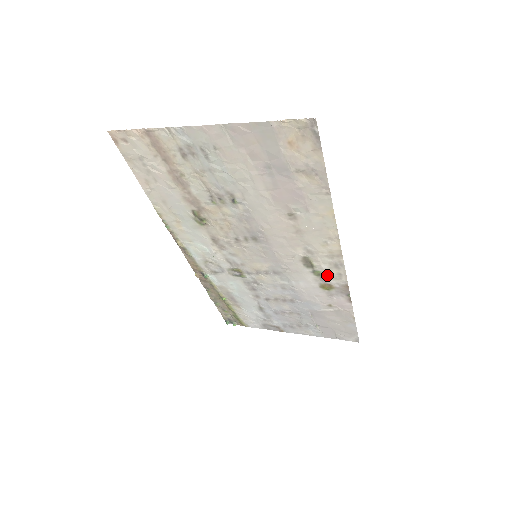
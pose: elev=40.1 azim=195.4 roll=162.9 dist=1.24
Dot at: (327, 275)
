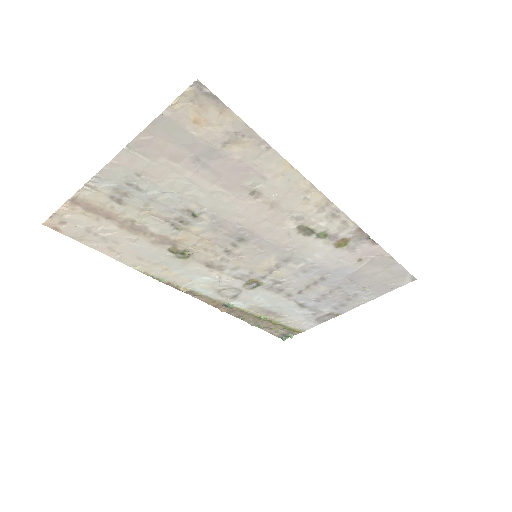
Dot at: (333, 231)
